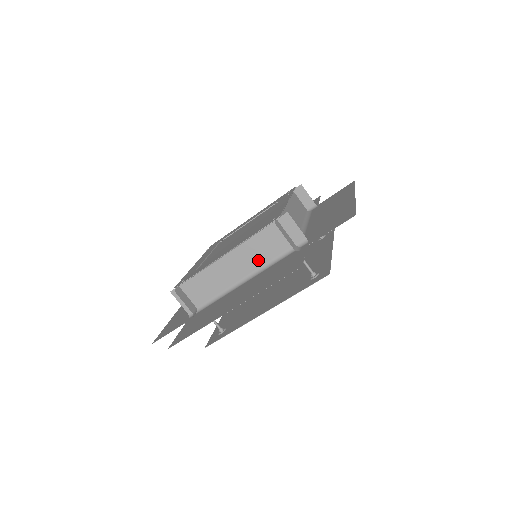
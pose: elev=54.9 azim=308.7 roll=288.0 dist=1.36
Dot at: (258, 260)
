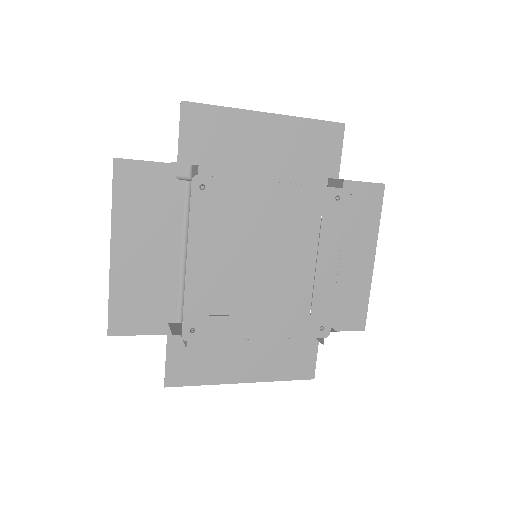
Dot at: occluded
